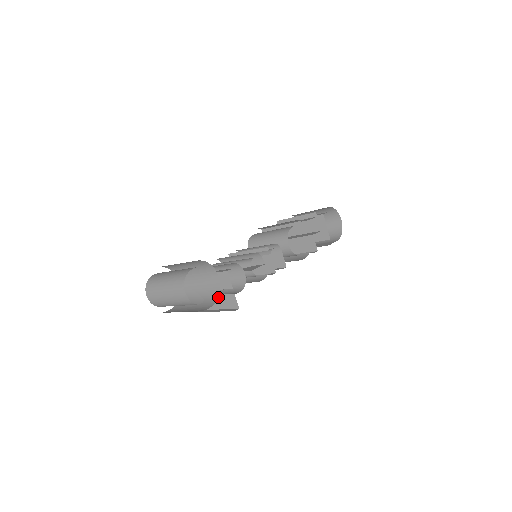
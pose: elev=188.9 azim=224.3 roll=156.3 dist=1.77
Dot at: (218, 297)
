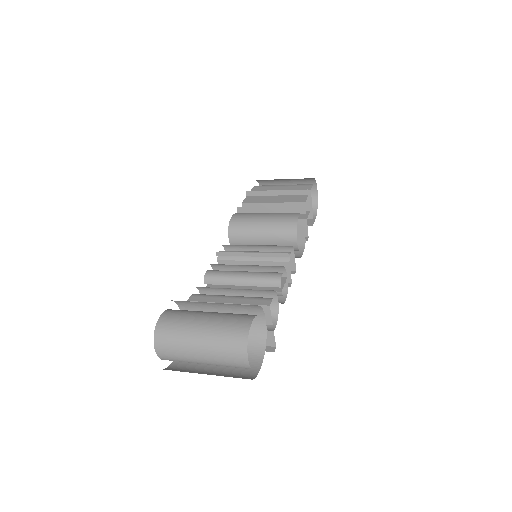
Dot at: occluded
